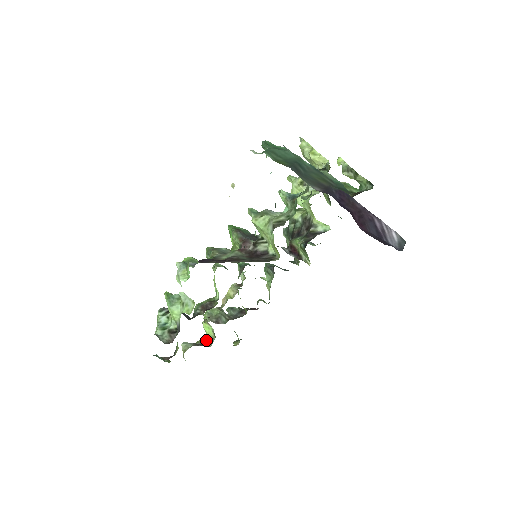
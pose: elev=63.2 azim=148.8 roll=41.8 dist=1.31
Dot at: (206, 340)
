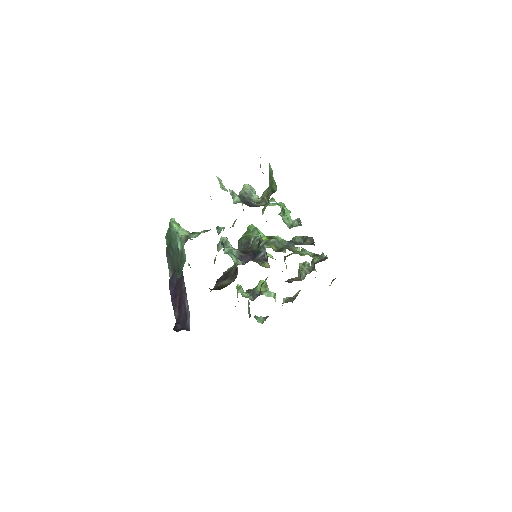
Dot at: occluded
